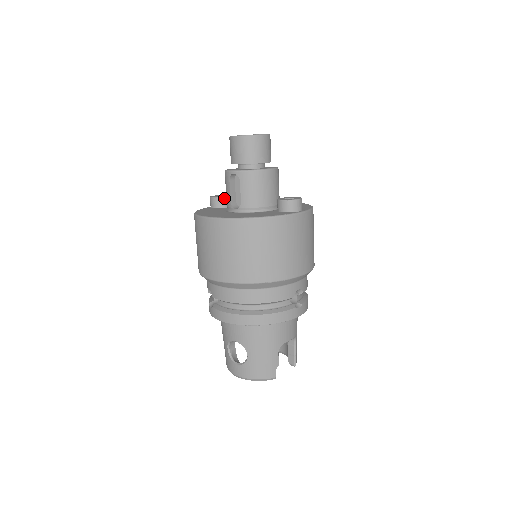
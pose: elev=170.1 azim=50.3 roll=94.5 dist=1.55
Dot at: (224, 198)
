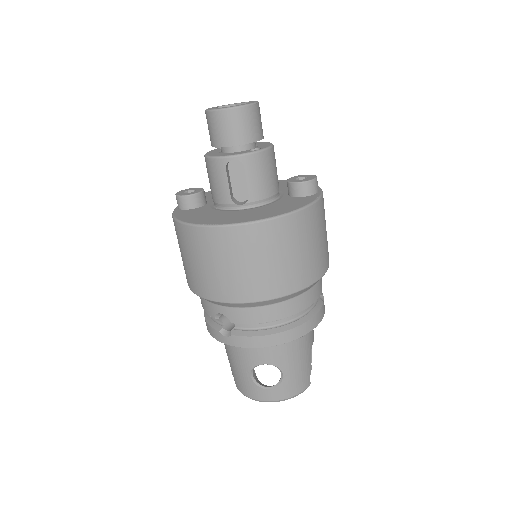
Dot at: (200, 193)
